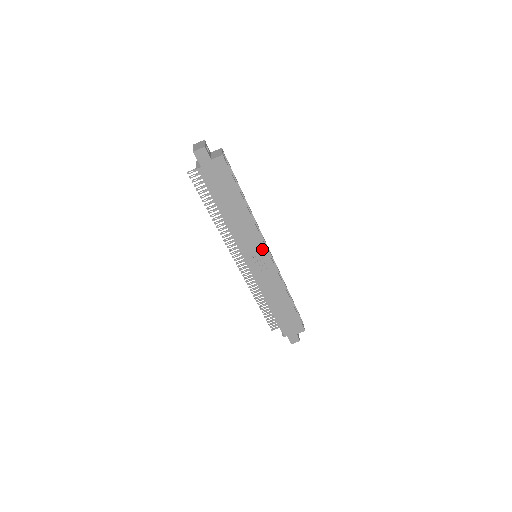
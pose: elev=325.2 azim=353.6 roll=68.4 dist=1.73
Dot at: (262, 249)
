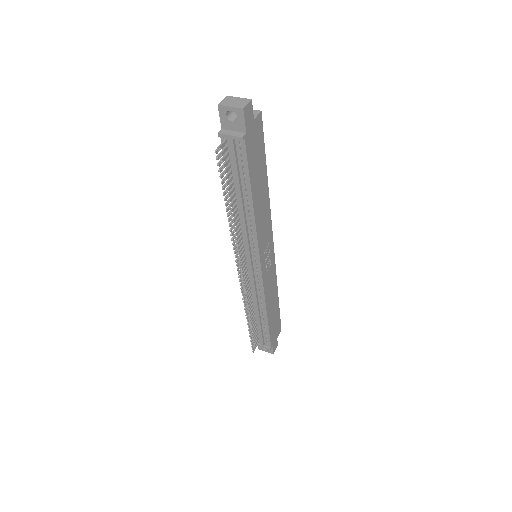
Dot at: (270, 240)
